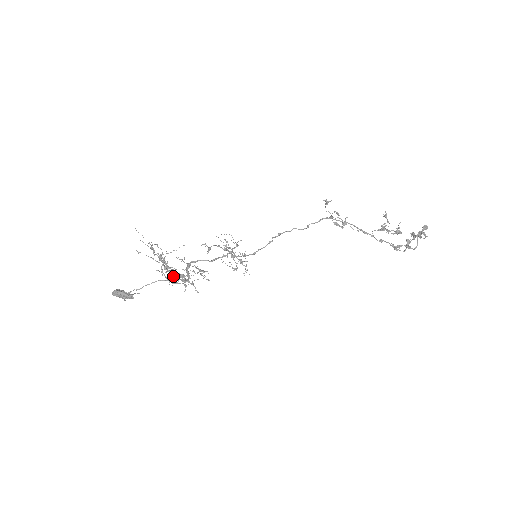
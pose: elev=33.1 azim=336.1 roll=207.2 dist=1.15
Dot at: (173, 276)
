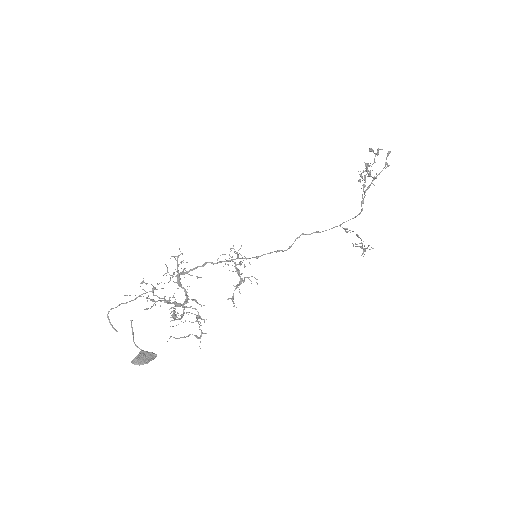
Dot at: occluded
